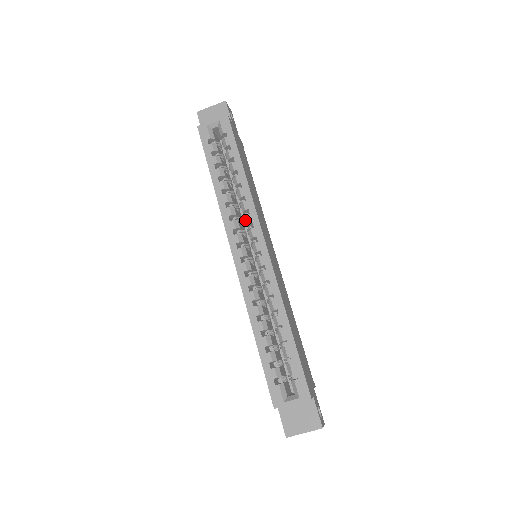
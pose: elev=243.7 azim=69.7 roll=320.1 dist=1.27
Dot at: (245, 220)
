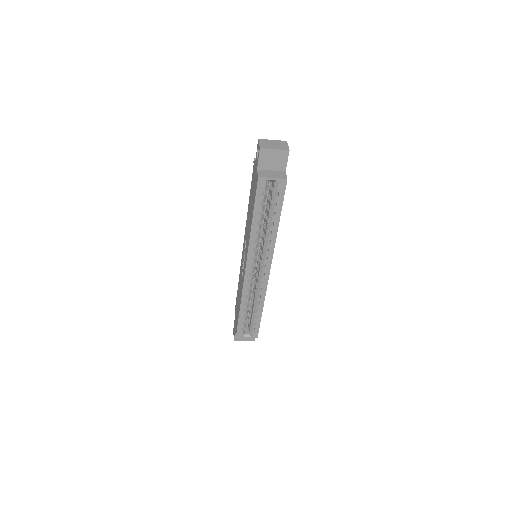
Dot at: (263, 252)
